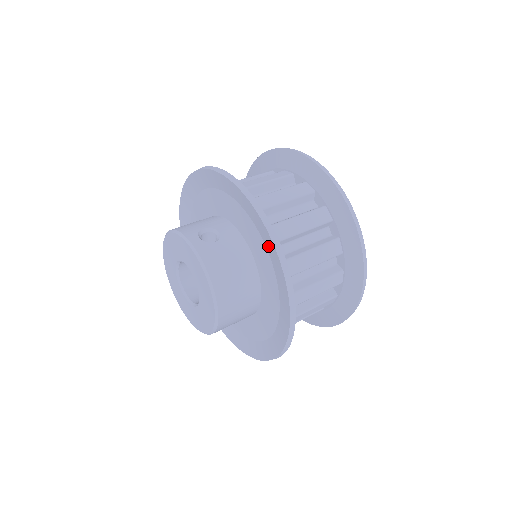
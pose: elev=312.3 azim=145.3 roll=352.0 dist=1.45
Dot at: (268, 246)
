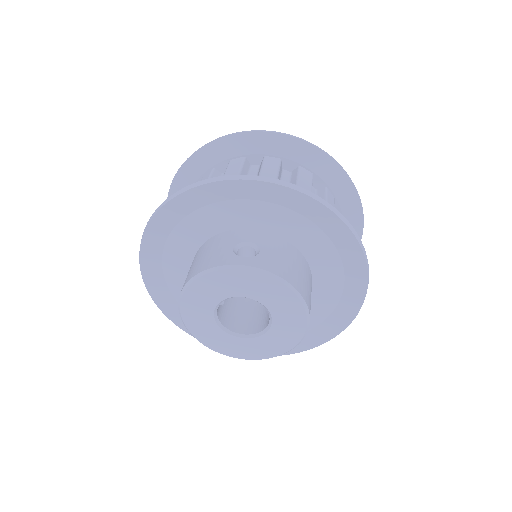
Dot at: (317, 218)
